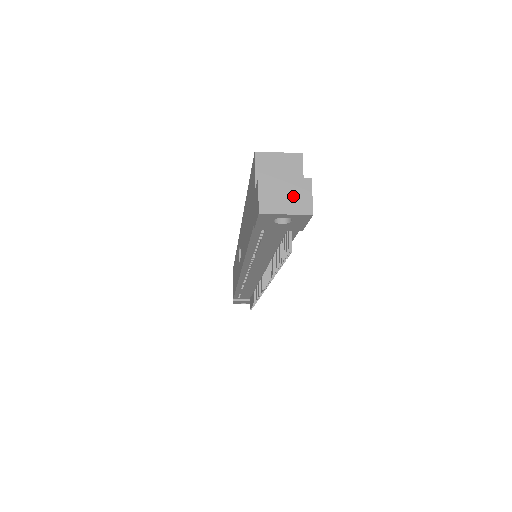
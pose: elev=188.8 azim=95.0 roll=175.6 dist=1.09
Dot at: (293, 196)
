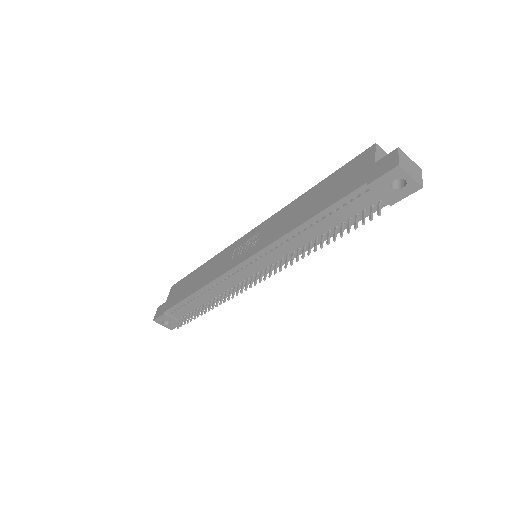
Dot at: (414, 171)
